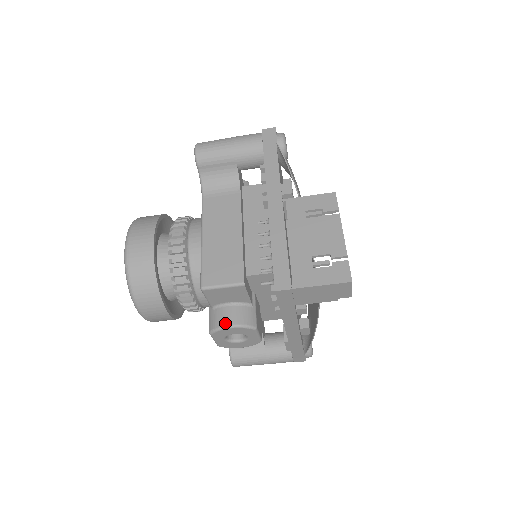
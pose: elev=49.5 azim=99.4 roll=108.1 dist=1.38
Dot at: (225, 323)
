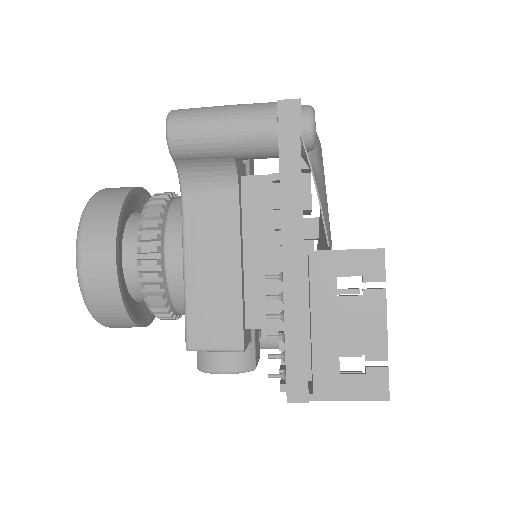
Dot at: (217, 369)
